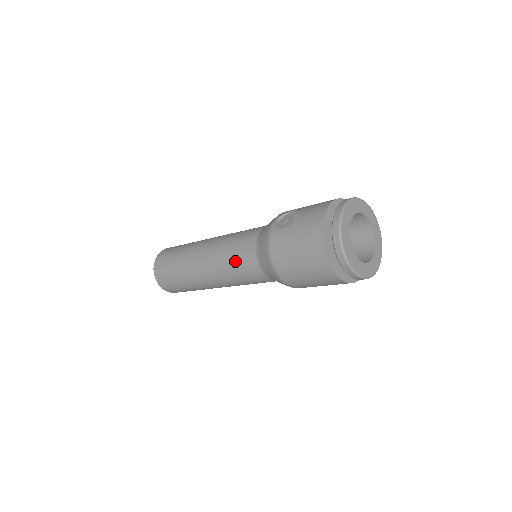
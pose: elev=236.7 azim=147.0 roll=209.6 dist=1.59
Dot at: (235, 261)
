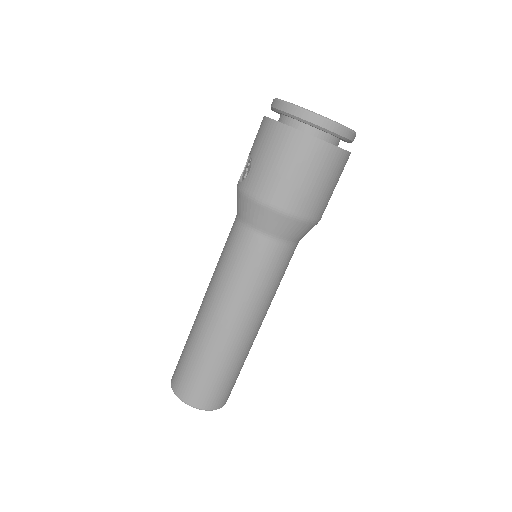
Dot at: (240, 263)
